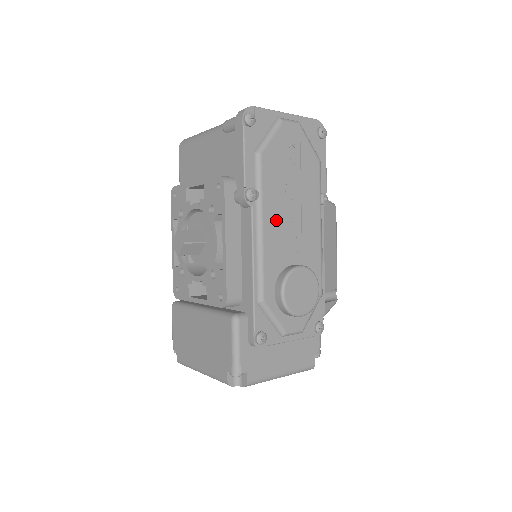
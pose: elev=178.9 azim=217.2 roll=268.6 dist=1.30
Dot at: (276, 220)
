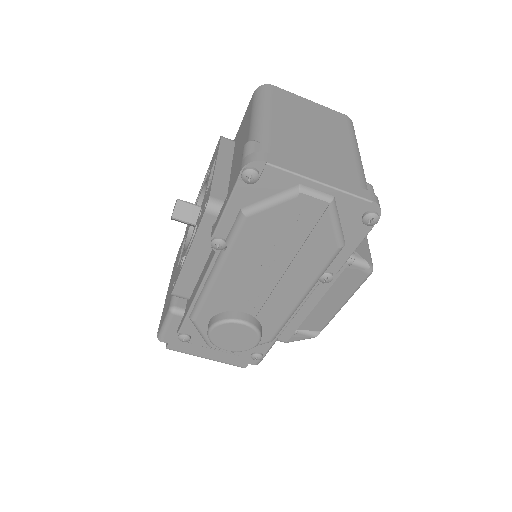
Dot at: (239, 275)
